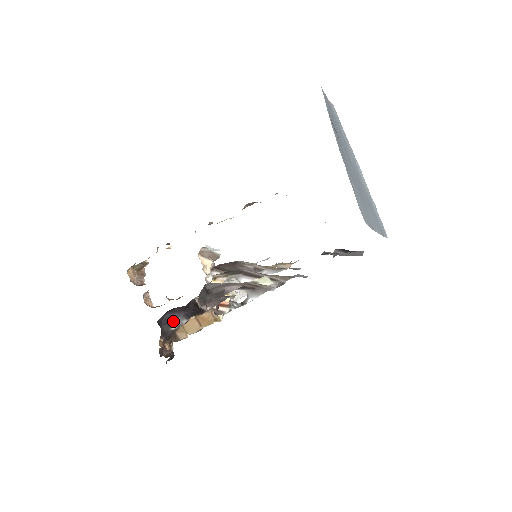
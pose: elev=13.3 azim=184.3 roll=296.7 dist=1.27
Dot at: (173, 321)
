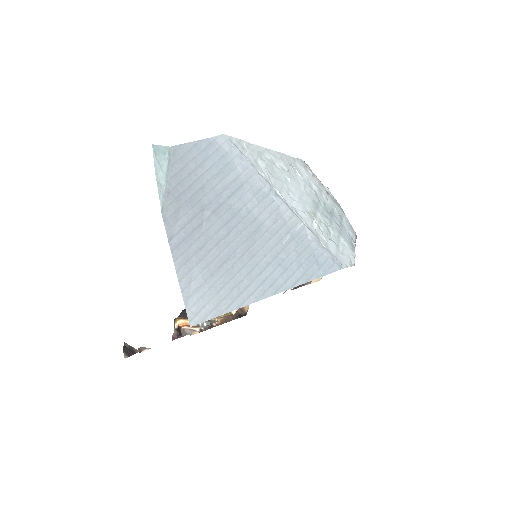
Dot at: occluded
